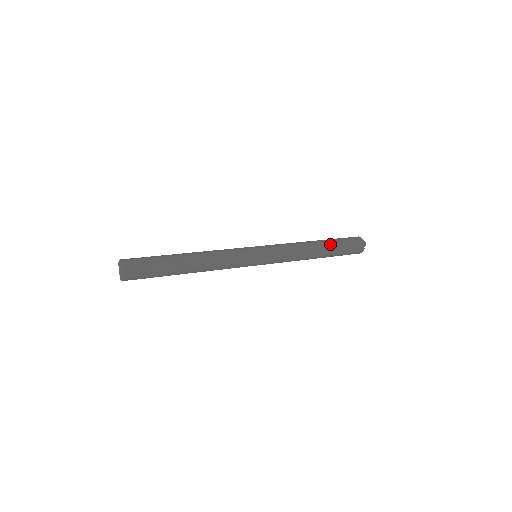
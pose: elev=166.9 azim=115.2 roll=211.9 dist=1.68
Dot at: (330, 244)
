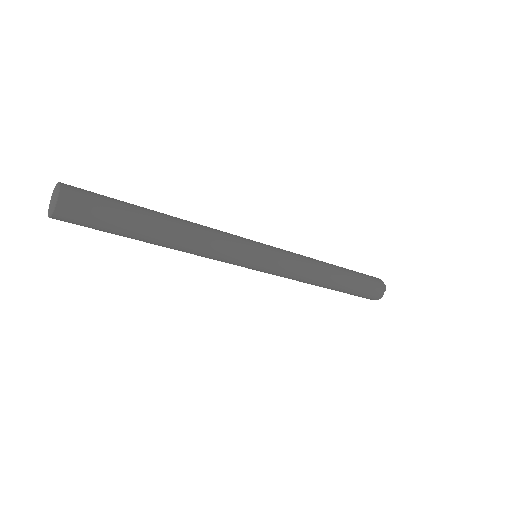
Dot at: (348, 272)
